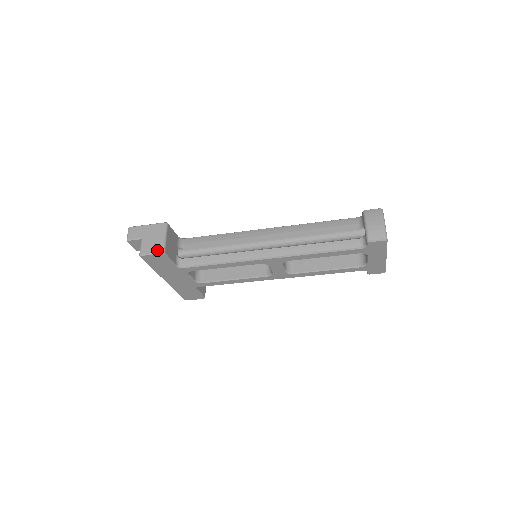
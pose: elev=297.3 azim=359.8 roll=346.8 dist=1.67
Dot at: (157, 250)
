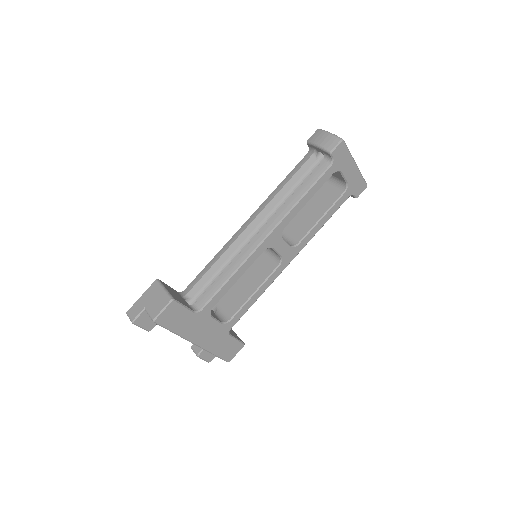
Dot at: (165, 303)
